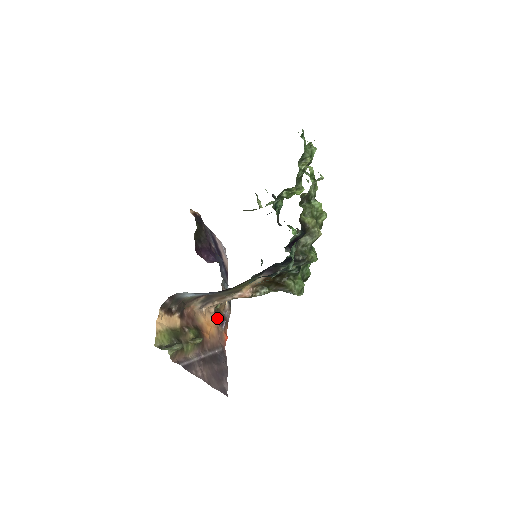
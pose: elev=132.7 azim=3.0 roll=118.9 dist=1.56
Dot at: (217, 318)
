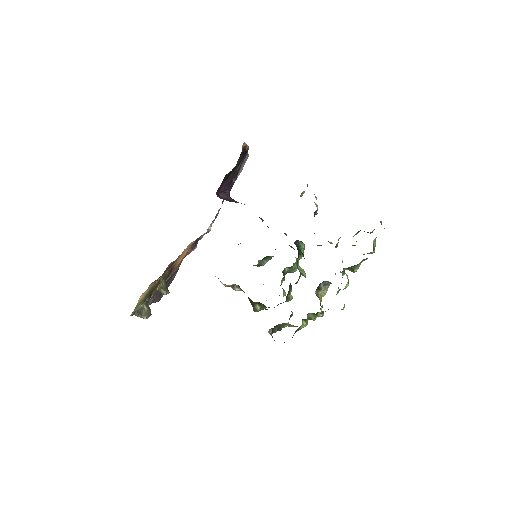
Dot at: (192, 245)
